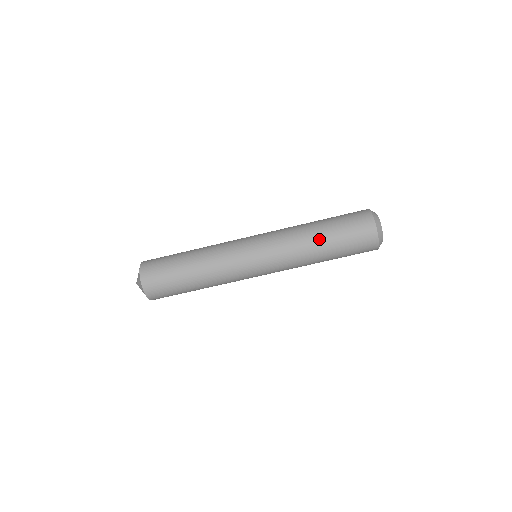
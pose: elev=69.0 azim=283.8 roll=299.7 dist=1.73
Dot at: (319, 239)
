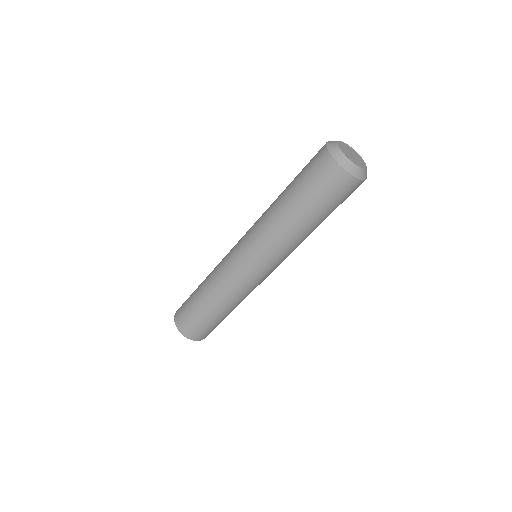
Dot at: (309, 227)
